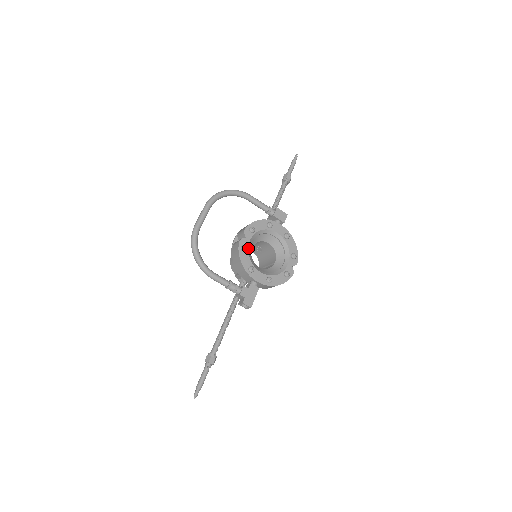
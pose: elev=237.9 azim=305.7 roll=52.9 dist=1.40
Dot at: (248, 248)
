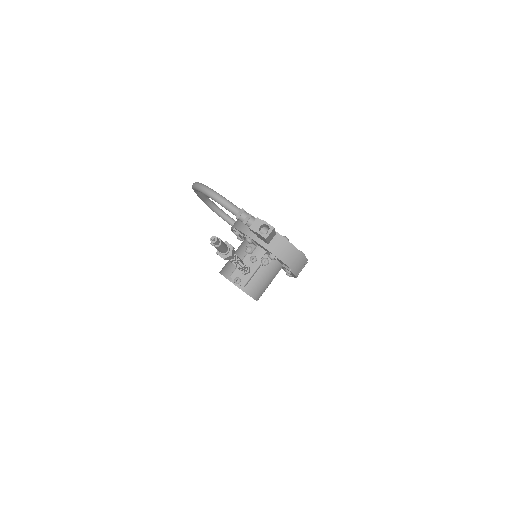
Dot at: occluded
